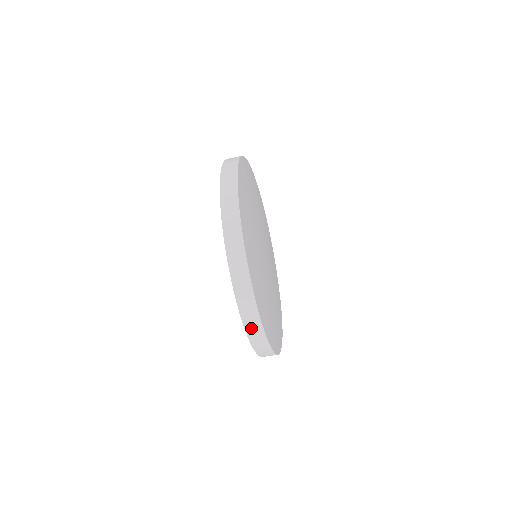
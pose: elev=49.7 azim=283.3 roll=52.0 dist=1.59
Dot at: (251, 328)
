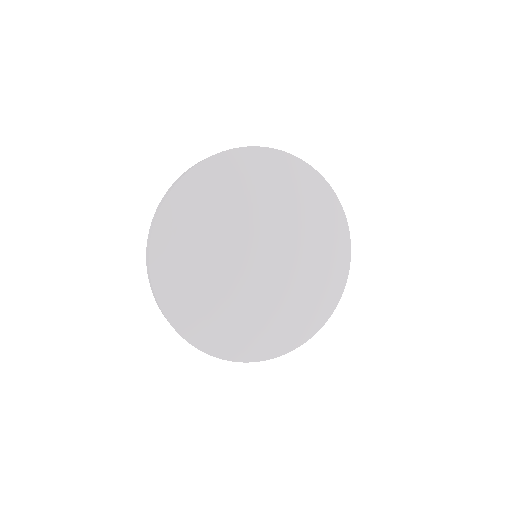
Dot at: occluded
